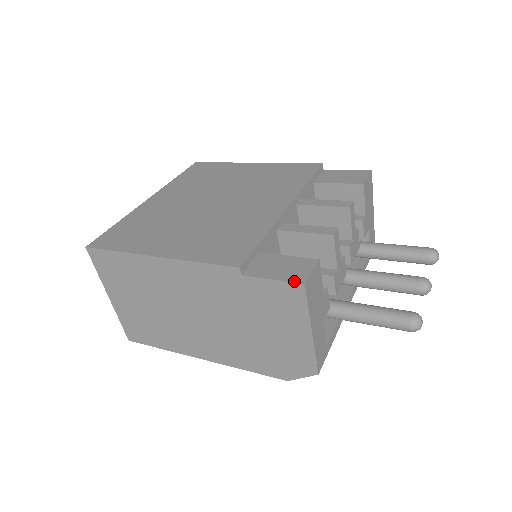
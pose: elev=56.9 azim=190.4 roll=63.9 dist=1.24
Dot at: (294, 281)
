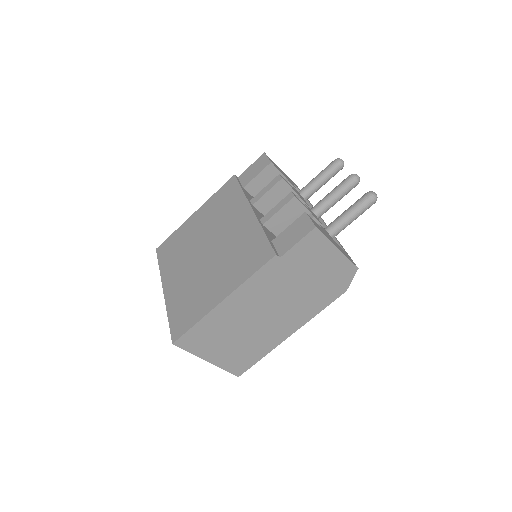
Dot at: (309, 231)
